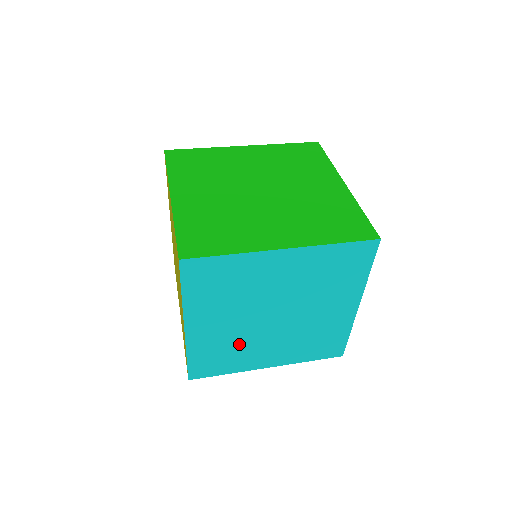
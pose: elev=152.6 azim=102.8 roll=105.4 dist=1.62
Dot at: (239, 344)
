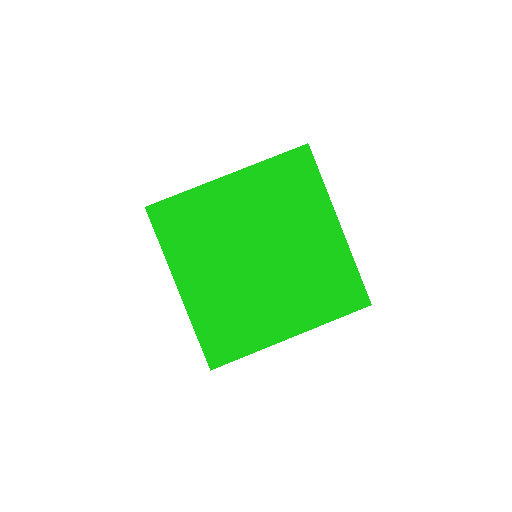
Dot at: occluded
